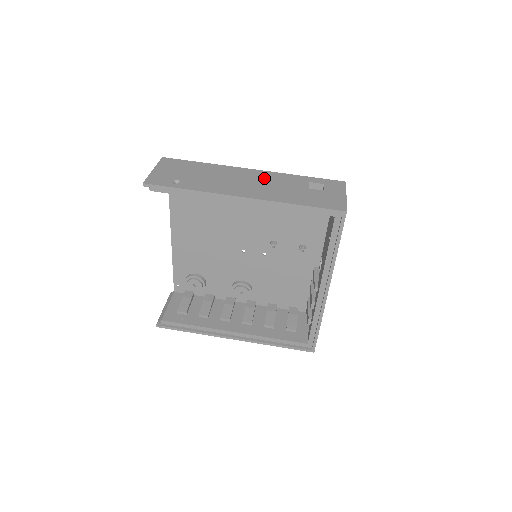
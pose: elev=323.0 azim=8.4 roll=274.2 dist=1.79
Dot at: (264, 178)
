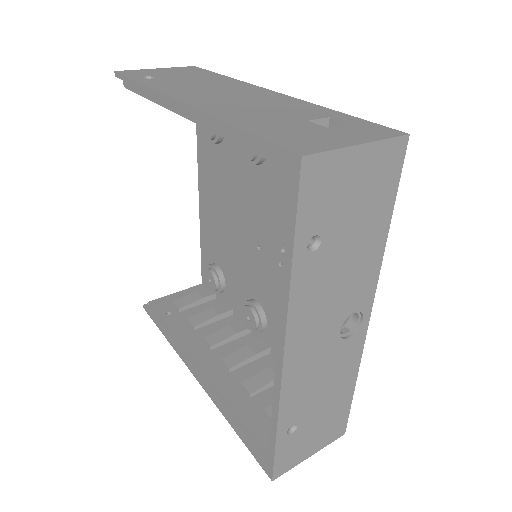
Dot at: (264, 98)
